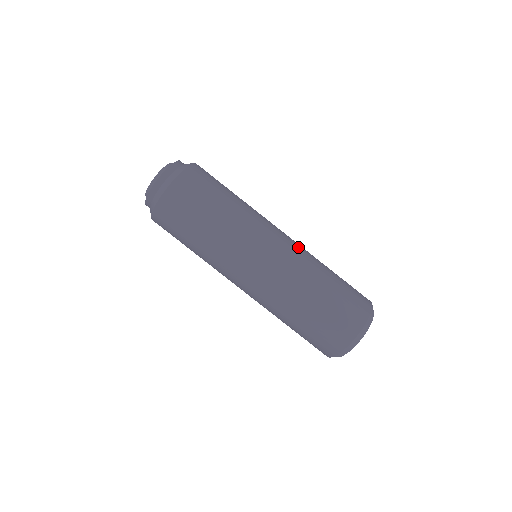
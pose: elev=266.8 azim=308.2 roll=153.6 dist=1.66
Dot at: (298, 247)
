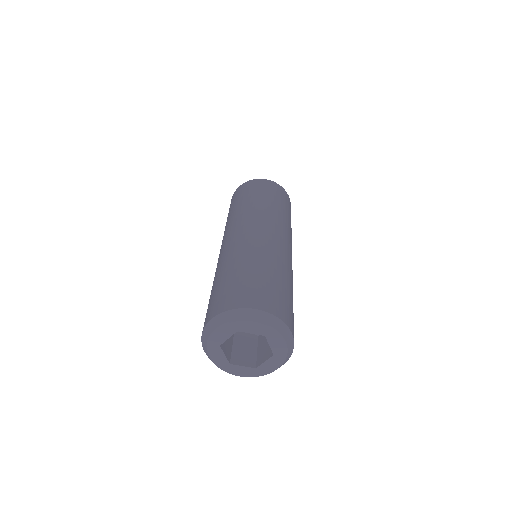
Dot at: occluded
